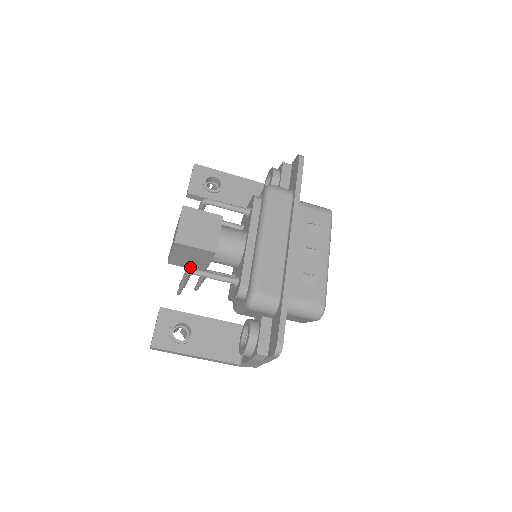
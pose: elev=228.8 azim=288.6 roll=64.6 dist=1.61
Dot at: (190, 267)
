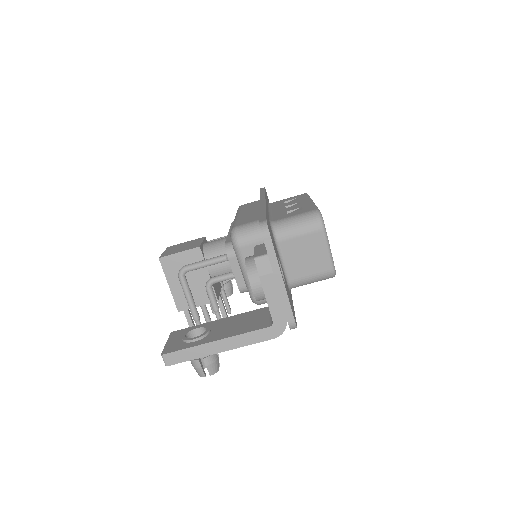
Dot at: (200, 302)
